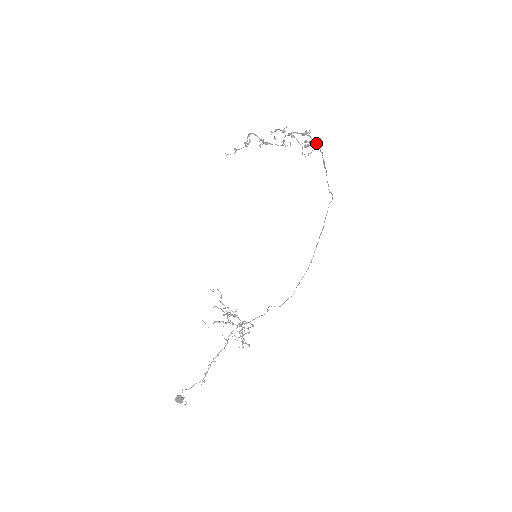
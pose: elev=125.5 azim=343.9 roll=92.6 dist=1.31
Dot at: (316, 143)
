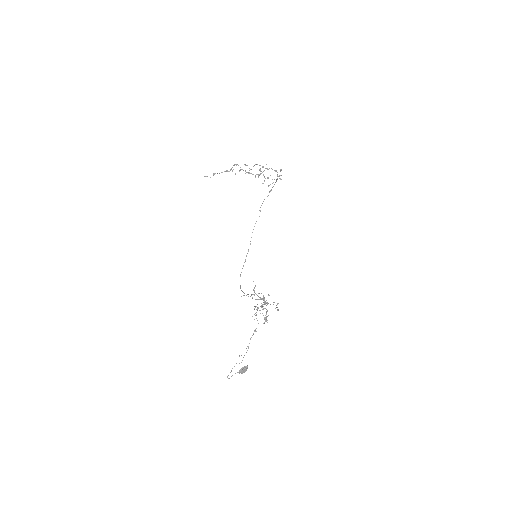
Dot at: occluded
